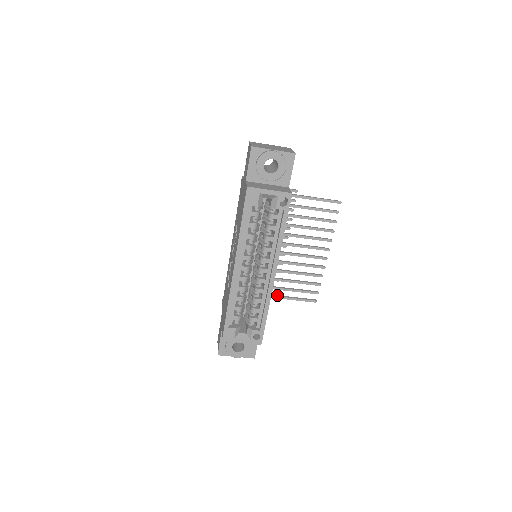
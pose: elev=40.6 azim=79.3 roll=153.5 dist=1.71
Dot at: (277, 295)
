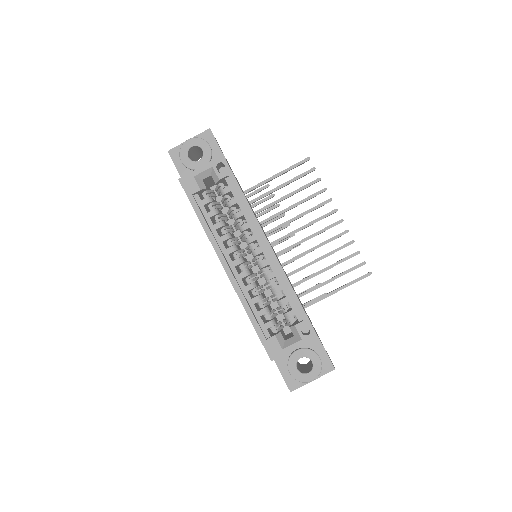
Dot at: (324, 295)
